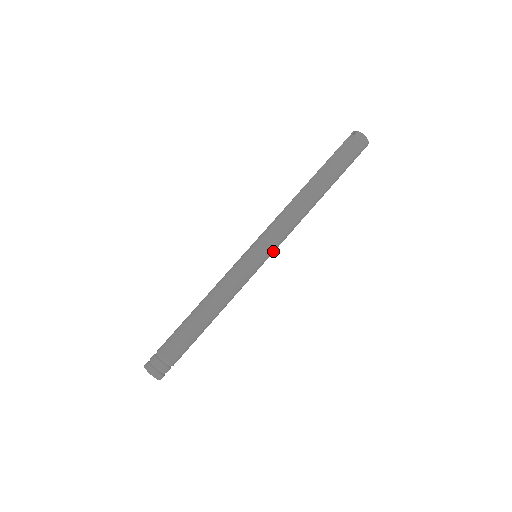
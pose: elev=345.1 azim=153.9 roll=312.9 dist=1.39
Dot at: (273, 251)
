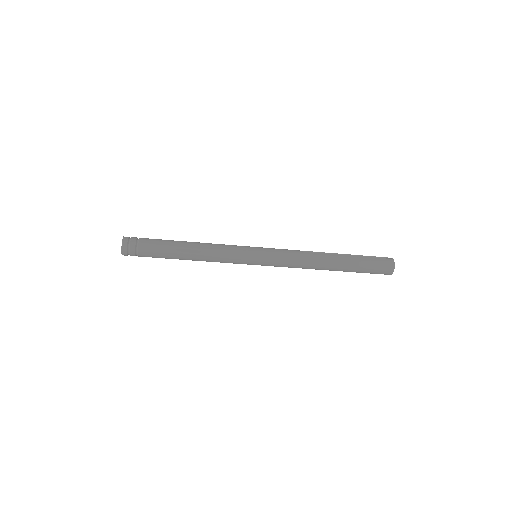
Dot at: (269, 265)
